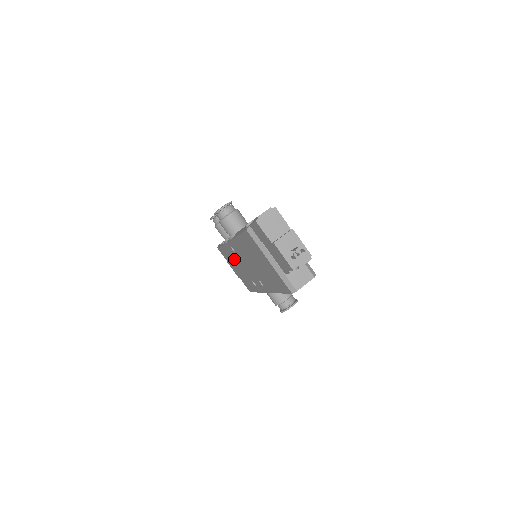
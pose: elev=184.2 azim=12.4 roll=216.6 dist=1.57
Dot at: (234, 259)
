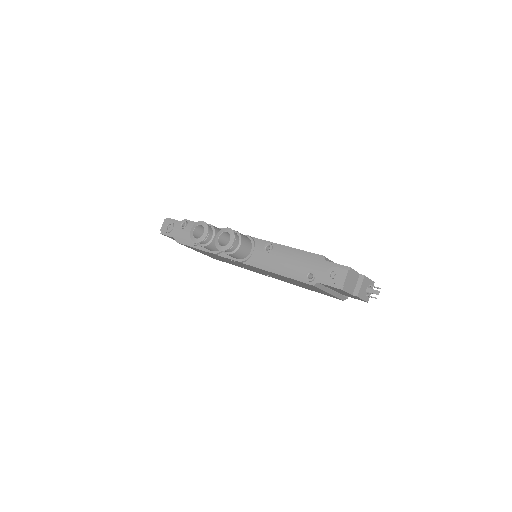
Dot at: (218, 257)
